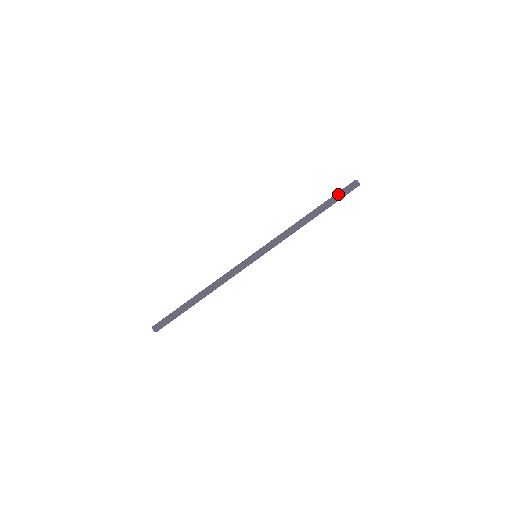
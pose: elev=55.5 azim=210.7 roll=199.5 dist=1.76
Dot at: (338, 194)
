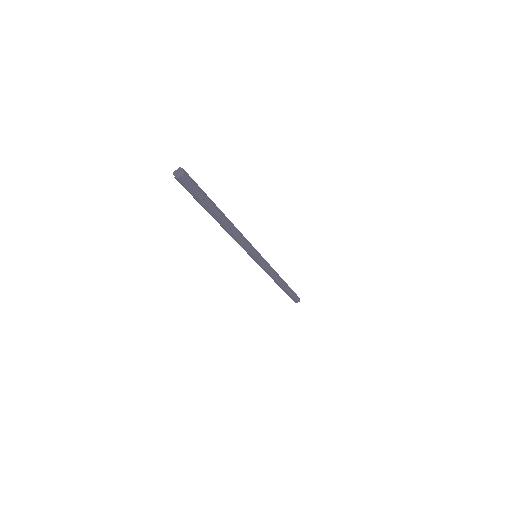
Dot at: (293, 291)
